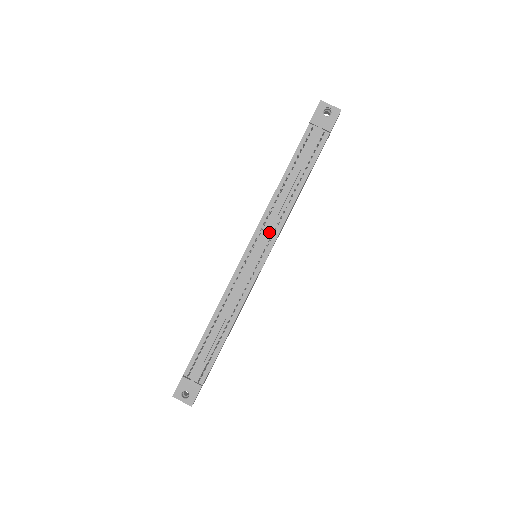
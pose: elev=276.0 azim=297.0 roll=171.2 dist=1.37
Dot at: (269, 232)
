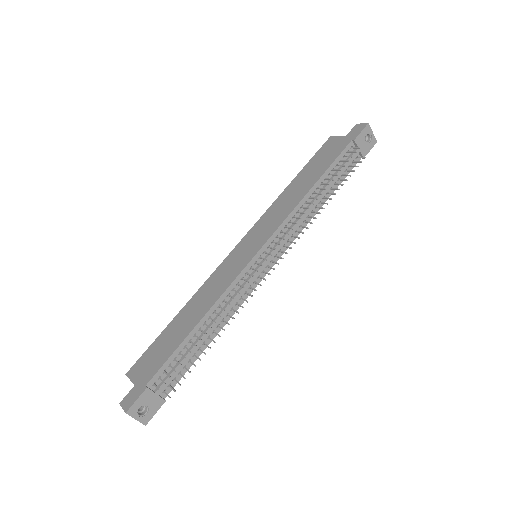
Dot at: (286, 237)
